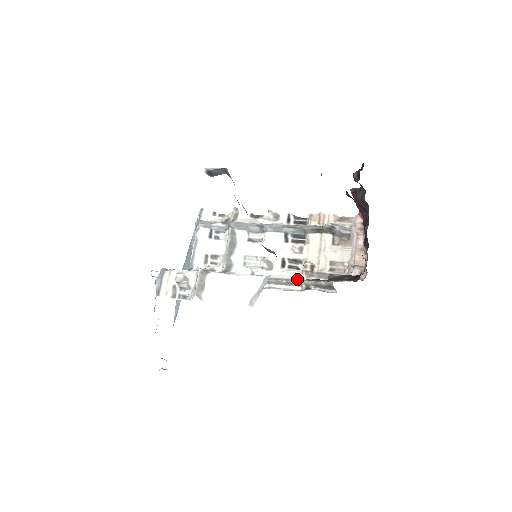
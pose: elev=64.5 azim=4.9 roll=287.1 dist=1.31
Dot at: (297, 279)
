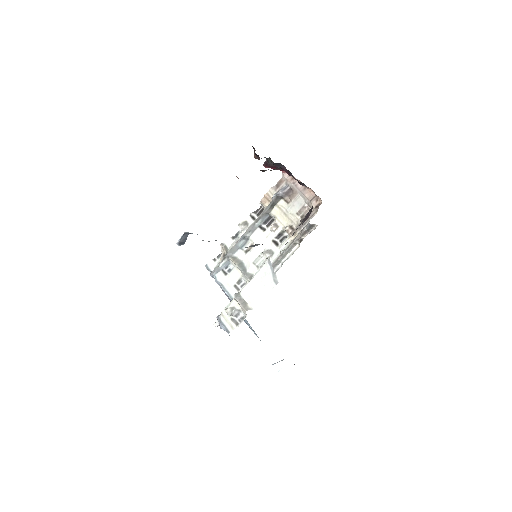
Dot at: (291, 243)
